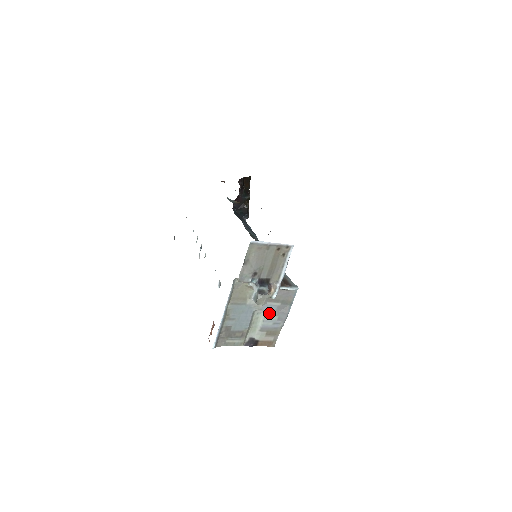
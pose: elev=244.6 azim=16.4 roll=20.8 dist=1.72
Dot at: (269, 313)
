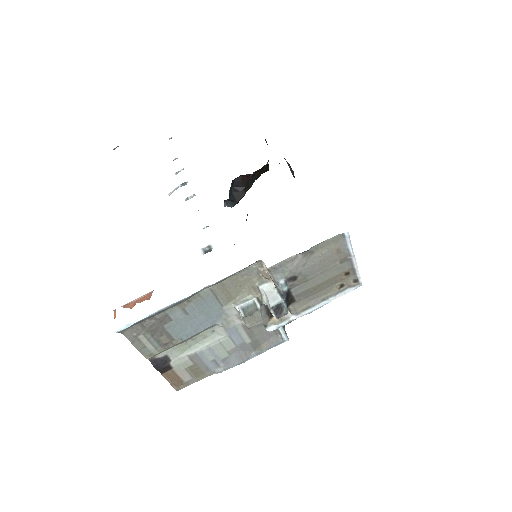
Dot at: (226, 342)
